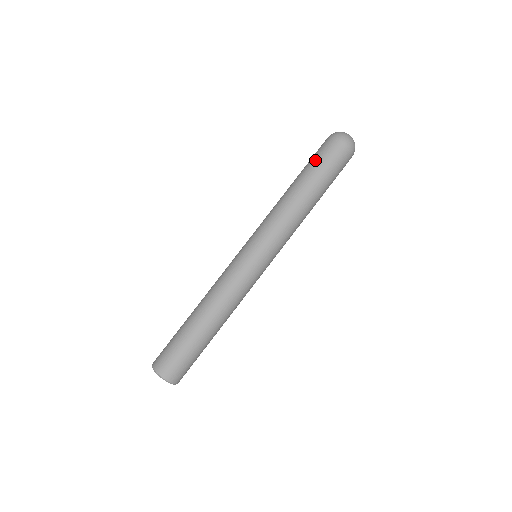
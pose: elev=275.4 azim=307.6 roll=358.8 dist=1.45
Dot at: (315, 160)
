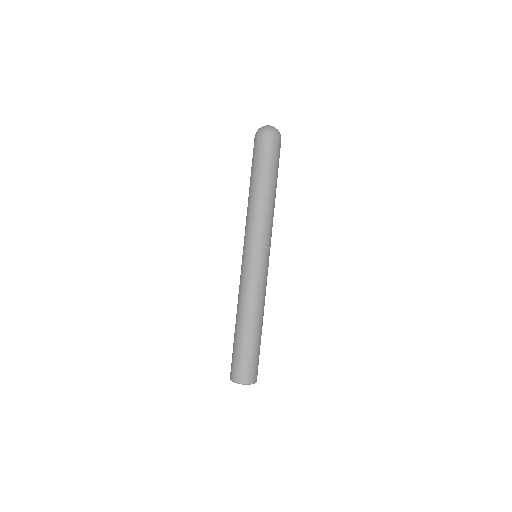
Dot at: (256, 160)
